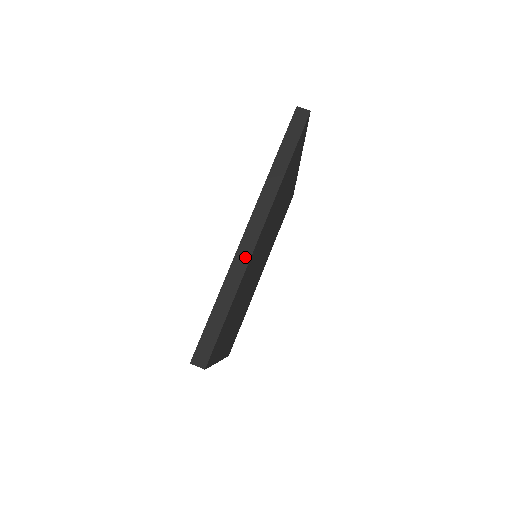
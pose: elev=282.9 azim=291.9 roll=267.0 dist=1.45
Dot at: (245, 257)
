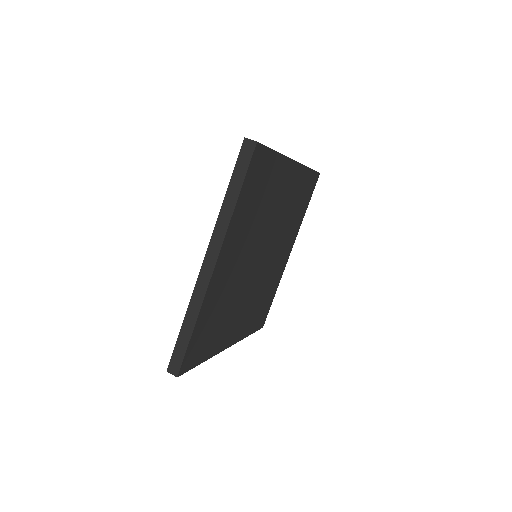
Dot at: occluded
